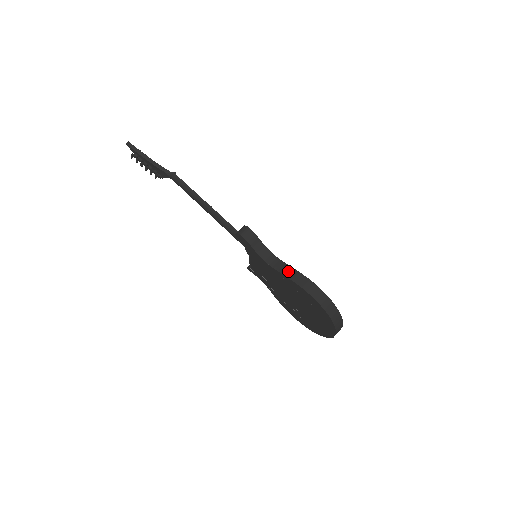
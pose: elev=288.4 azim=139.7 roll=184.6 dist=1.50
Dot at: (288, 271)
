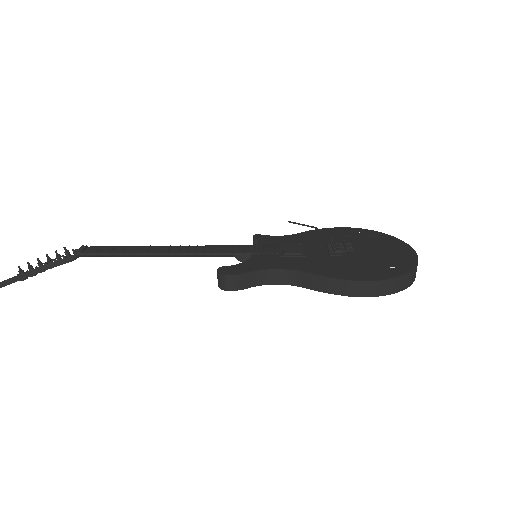
Dot at: (314, 283)
